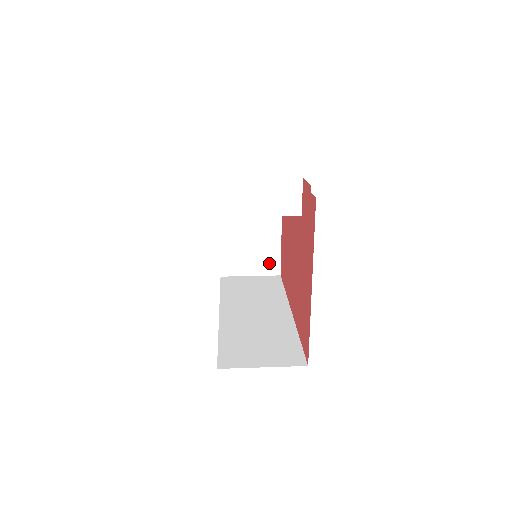
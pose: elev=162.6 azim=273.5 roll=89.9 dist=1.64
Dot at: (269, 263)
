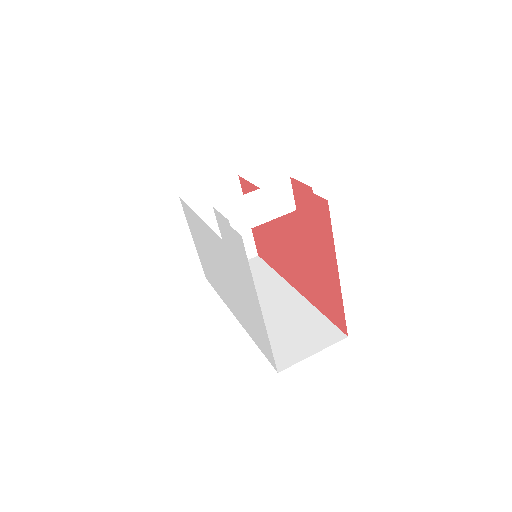
Dot at: (245, 249)
